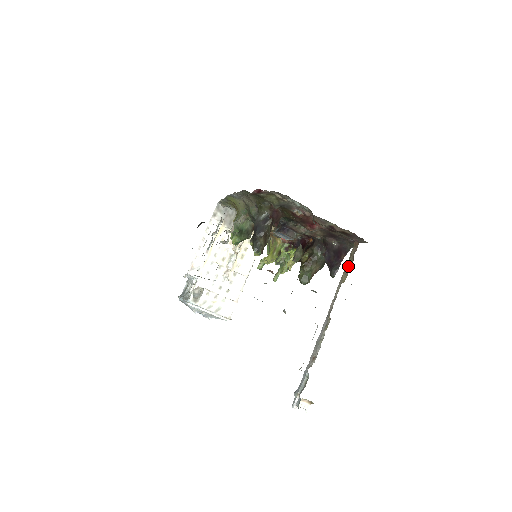
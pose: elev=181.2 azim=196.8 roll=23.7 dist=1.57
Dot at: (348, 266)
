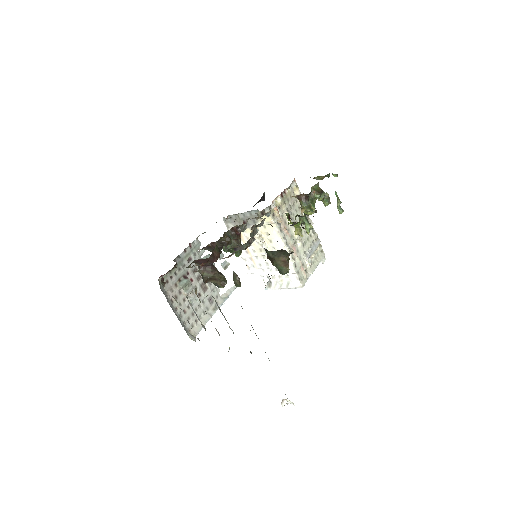
Dot at: occluded
